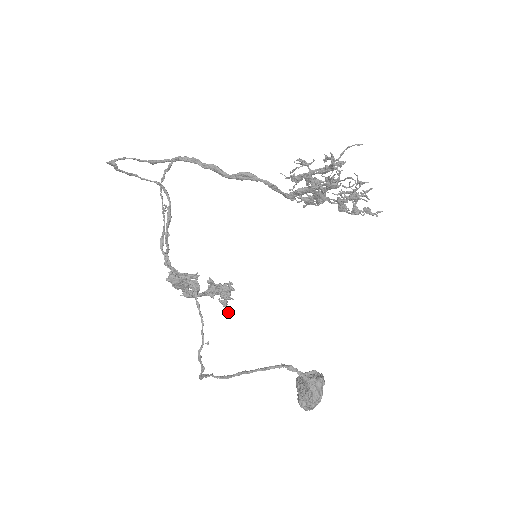
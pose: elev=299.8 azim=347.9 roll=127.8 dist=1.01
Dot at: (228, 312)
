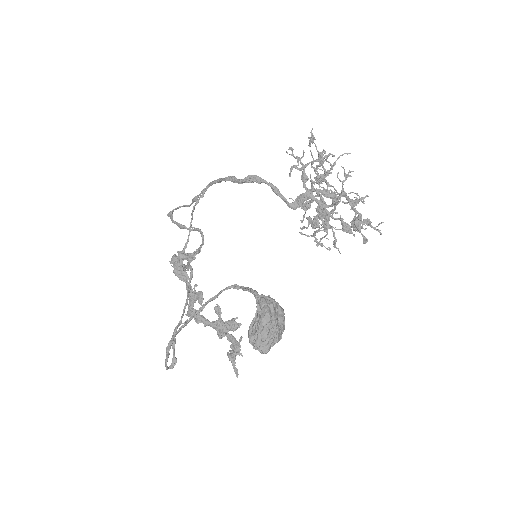
Dot at: (234, 370)
